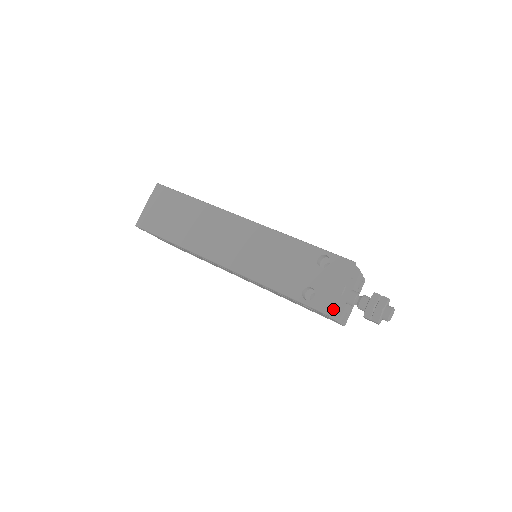
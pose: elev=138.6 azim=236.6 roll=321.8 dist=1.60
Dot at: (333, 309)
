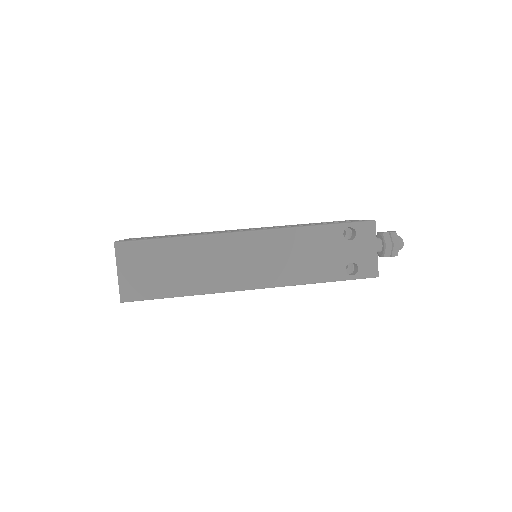
Dot at: (376, 269)
